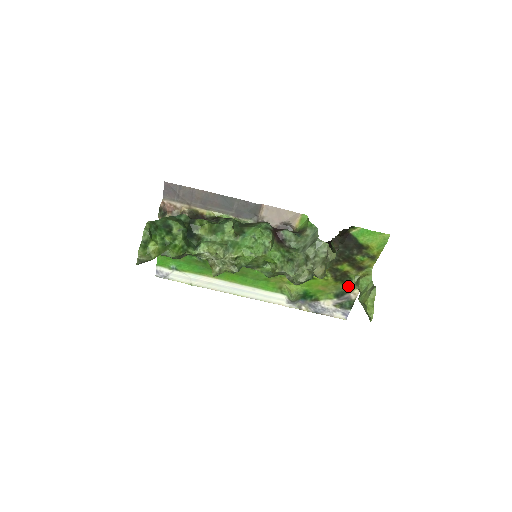
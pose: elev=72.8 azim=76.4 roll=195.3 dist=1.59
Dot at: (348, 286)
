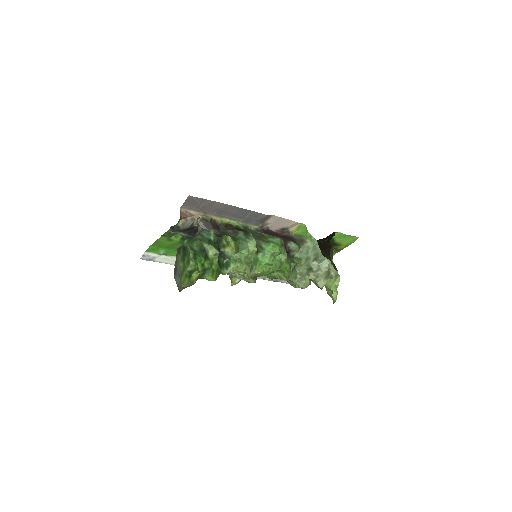
Dot at: occluded
